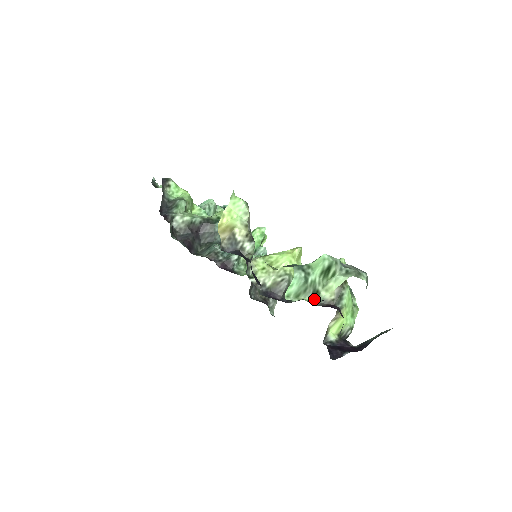
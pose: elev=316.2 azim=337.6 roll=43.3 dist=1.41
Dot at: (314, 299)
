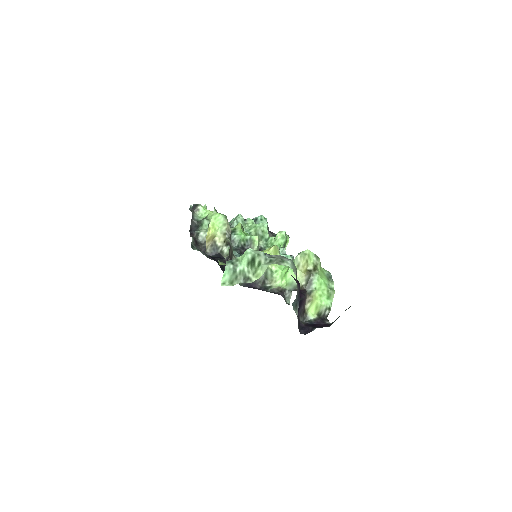
Dot at: occluded
